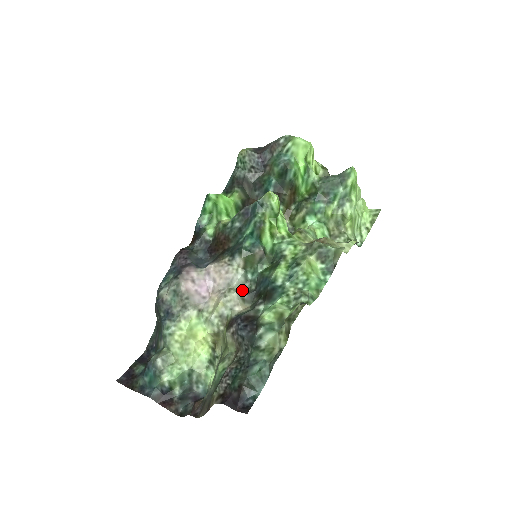
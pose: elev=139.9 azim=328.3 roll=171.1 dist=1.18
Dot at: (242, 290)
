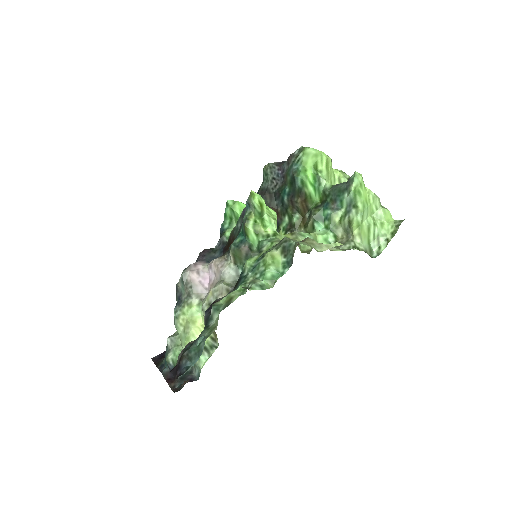
Dot at: (232, 284)
